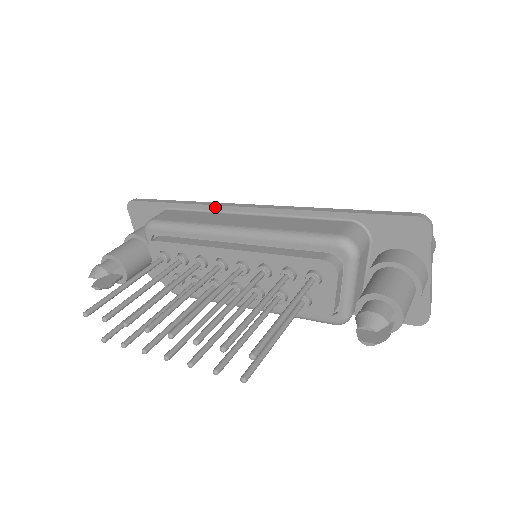
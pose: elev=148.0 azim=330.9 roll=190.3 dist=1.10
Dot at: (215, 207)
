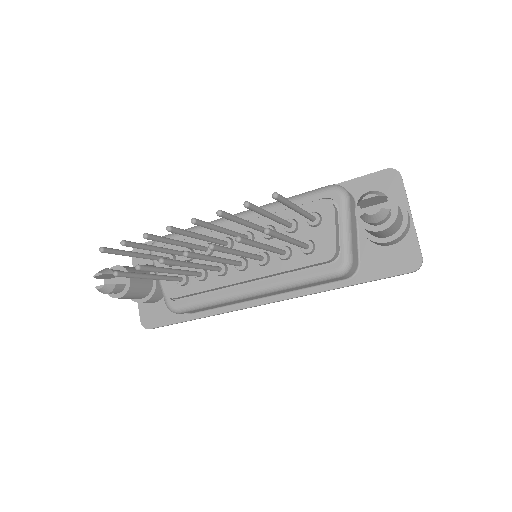
Dot at: occluded
